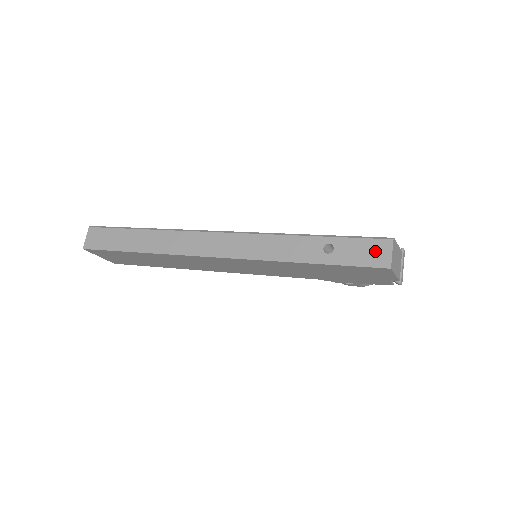
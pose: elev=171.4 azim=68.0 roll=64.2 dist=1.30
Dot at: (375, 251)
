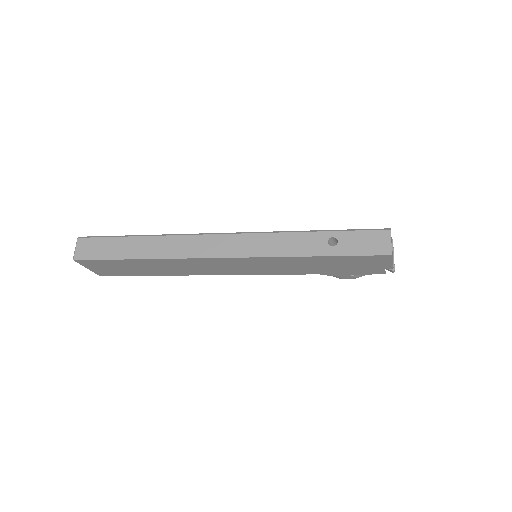
Dot at: (376, 241)
